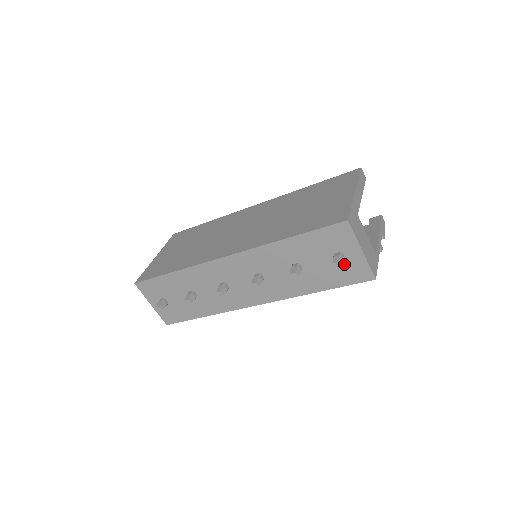
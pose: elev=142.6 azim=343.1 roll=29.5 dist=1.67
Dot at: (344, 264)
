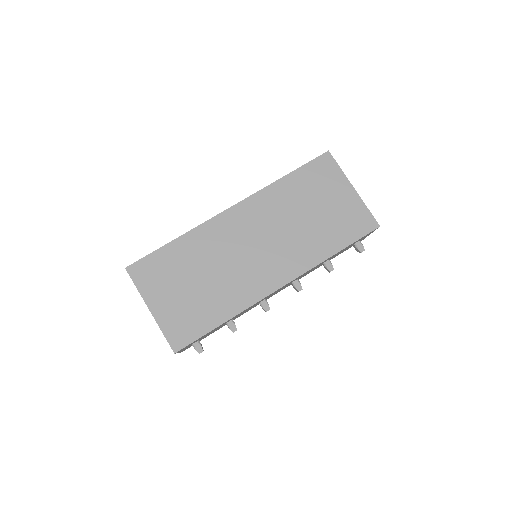
Dot at: occluded
